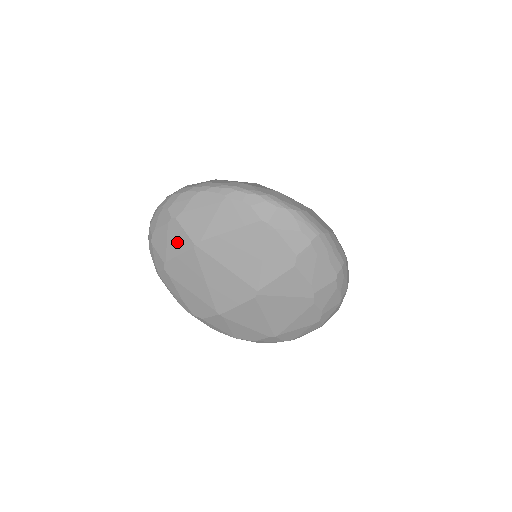
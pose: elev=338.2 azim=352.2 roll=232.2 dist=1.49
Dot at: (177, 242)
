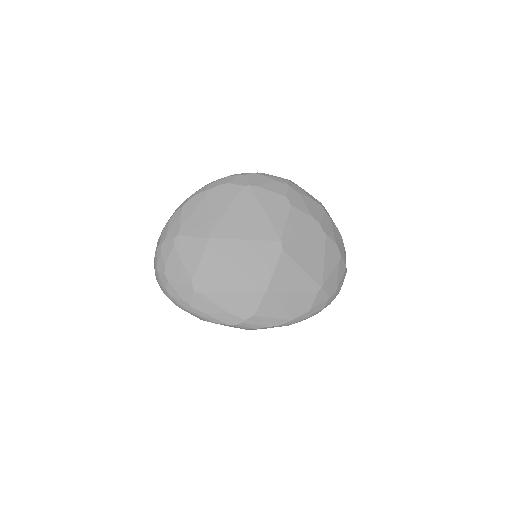
Dot at: (191, 252)
